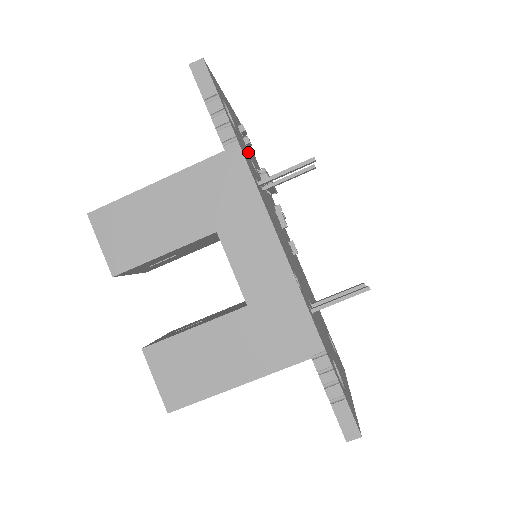
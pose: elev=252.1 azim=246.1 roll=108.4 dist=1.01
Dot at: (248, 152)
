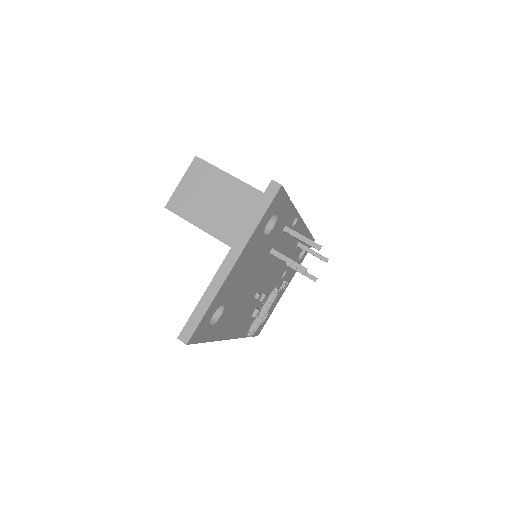
Dot at: (284, 278)
